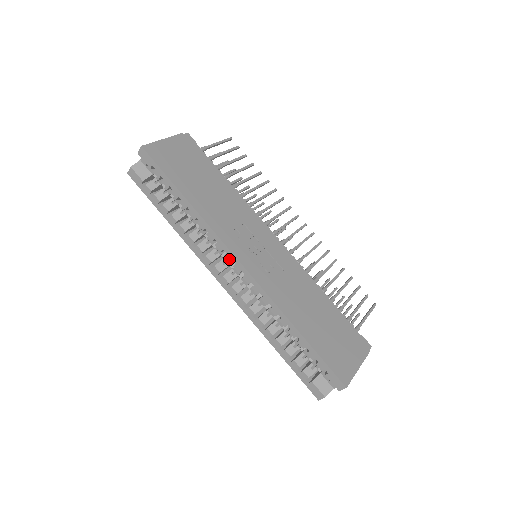
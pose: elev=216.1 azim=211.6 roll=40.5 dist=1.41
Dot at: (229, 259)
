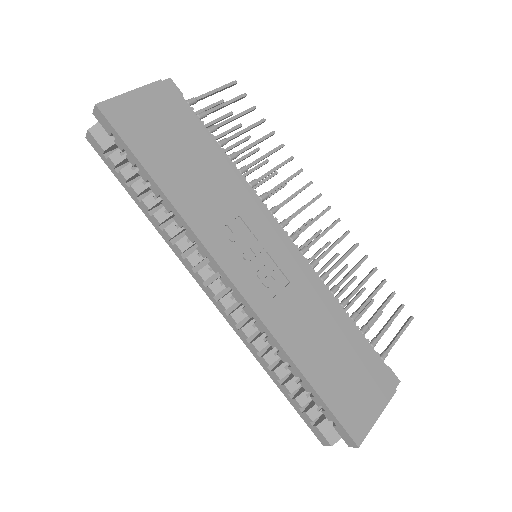
Dot at: (214, 269)
